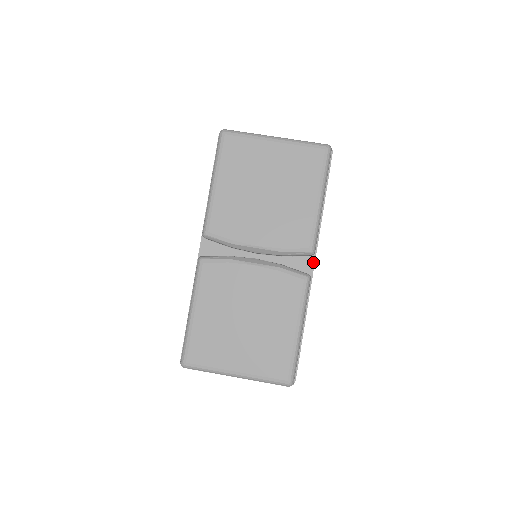
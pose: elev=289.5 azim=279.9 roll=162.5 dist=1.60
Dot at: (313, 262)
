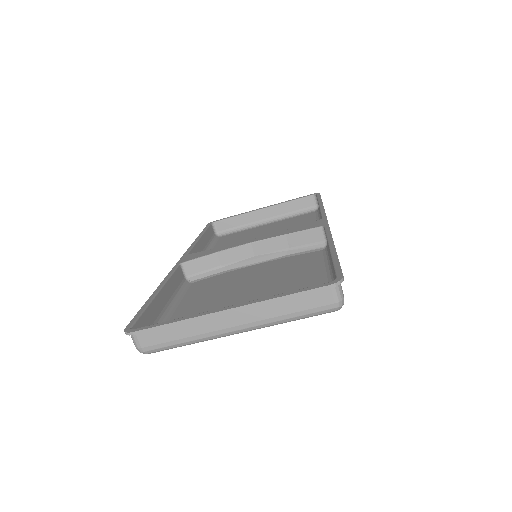
Dot at: occluded
